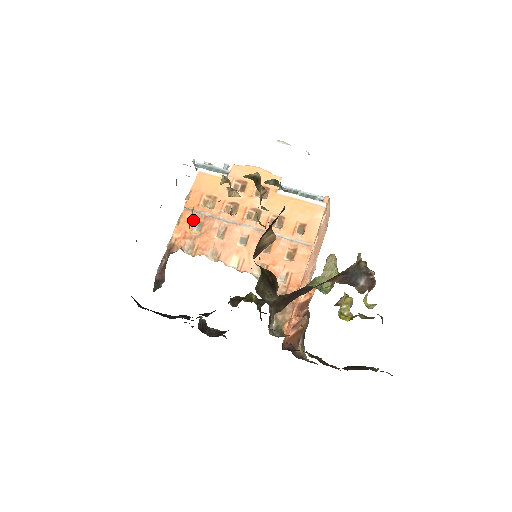
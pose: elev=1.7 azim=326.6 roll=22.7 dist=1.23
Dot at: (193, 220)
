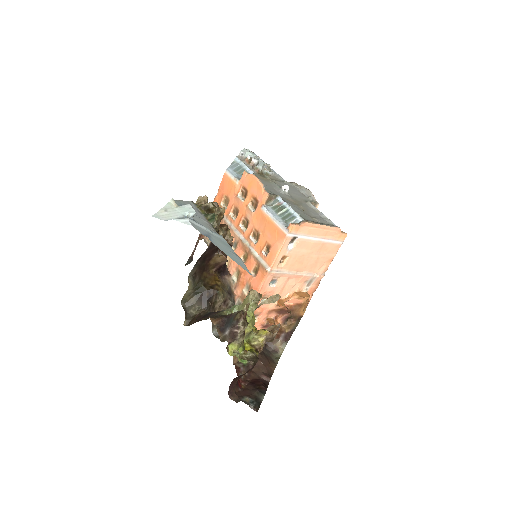
Dot at: occluded
